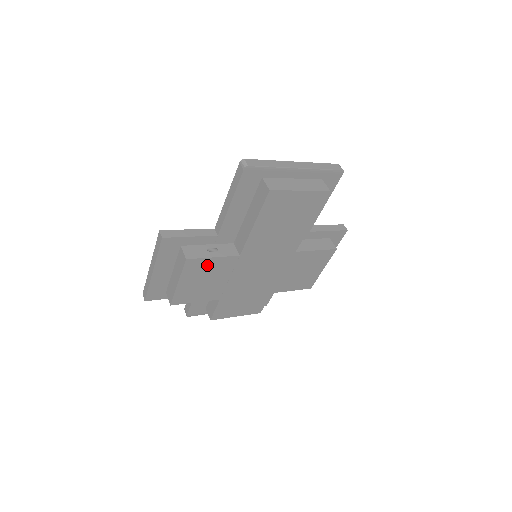
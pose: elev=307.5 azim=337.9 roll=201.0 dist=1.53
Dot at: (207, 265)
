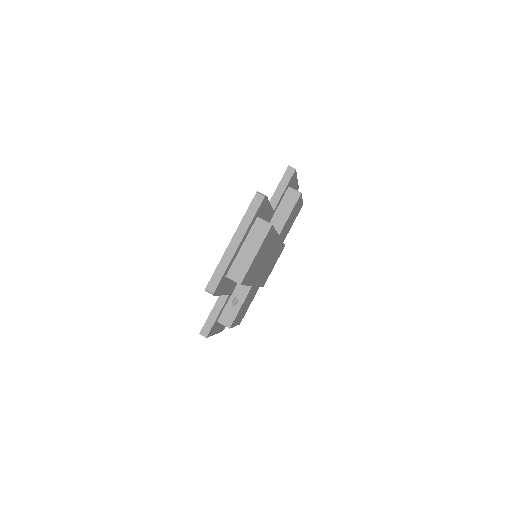
Dot at: occluded
